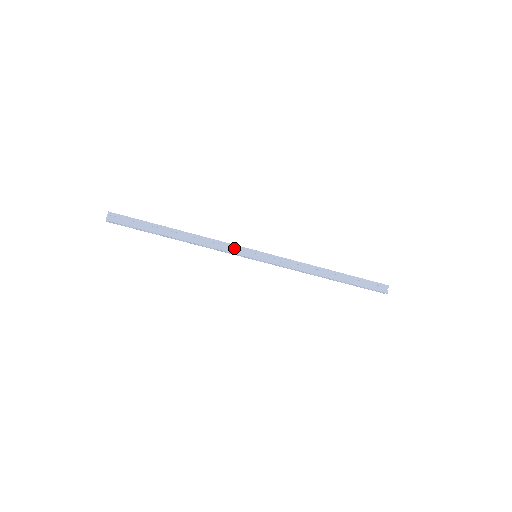
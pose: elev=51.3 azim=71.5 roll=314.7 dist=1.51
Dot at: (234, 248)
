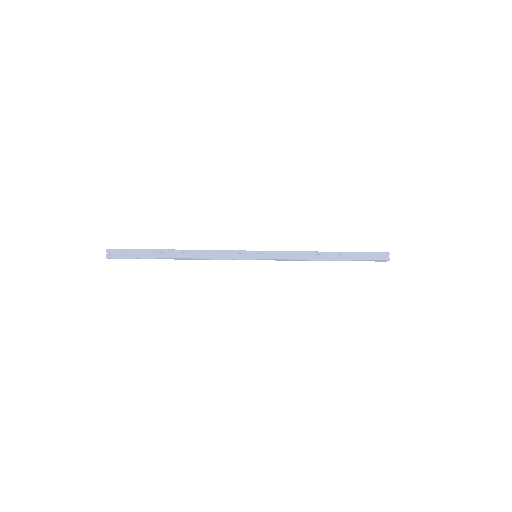
Dot at: (233, 254)
